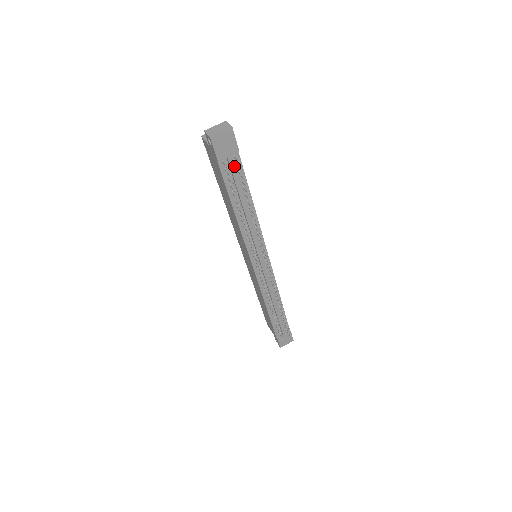
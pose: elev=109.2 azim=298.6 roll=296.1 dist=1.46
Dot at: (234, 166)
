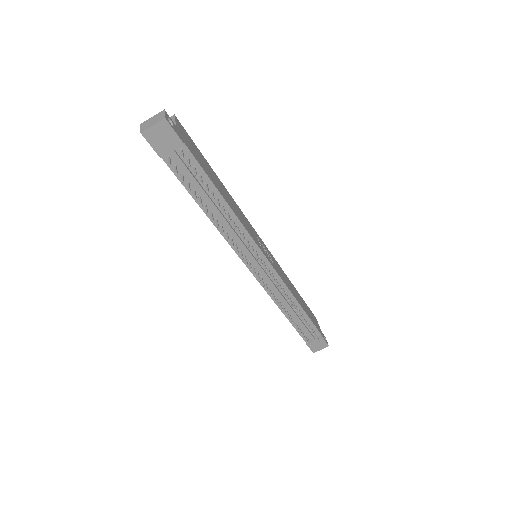
Dot at: (185, 161)
